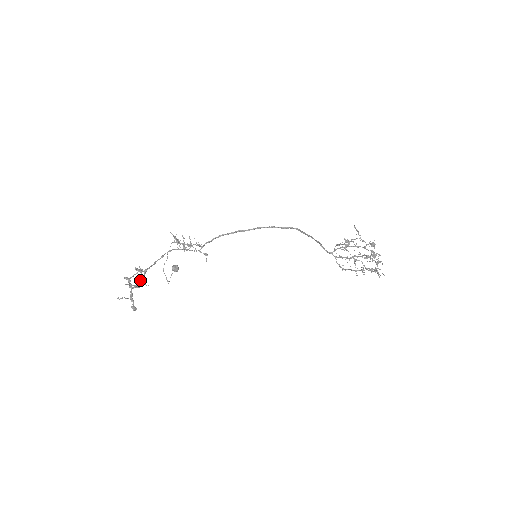
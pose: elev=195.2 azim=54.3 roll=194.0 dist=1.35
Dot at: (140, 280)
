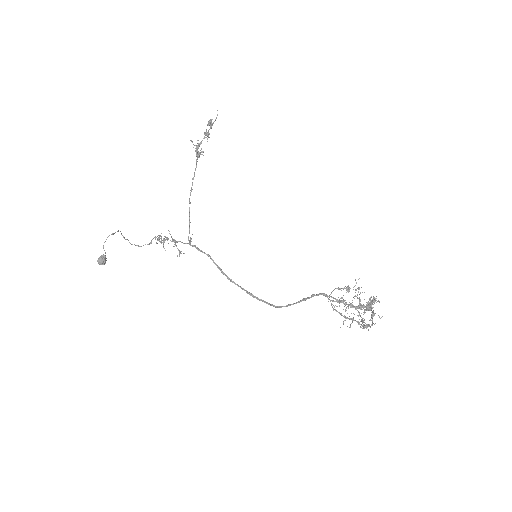
Dot at: occluded
